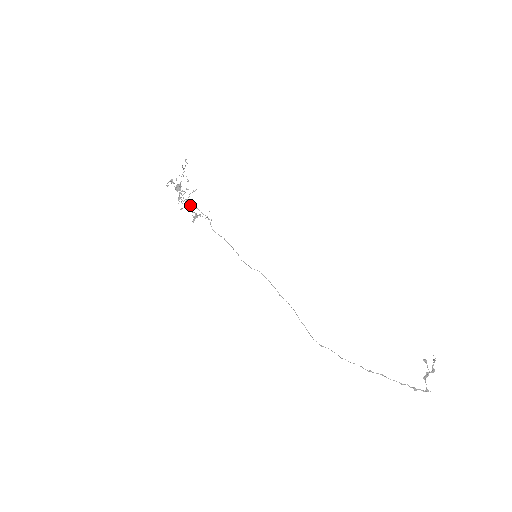
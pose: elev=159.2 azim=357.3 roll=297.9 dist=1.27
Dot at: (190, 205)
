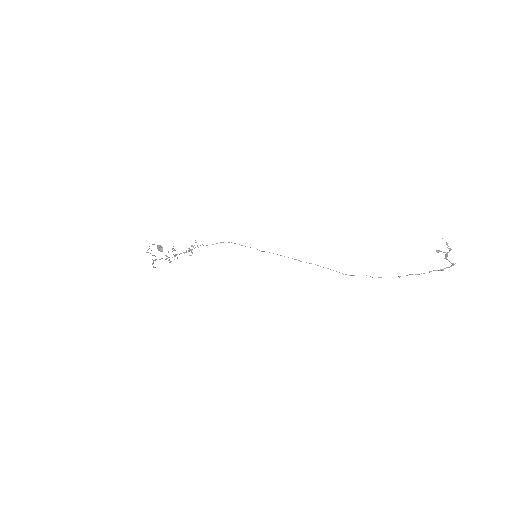
Dot at: occluded
